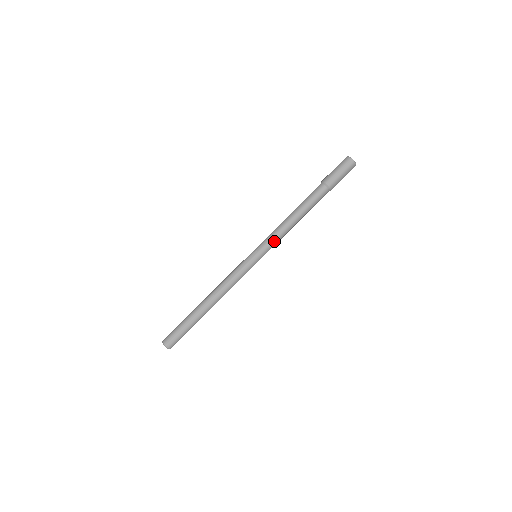
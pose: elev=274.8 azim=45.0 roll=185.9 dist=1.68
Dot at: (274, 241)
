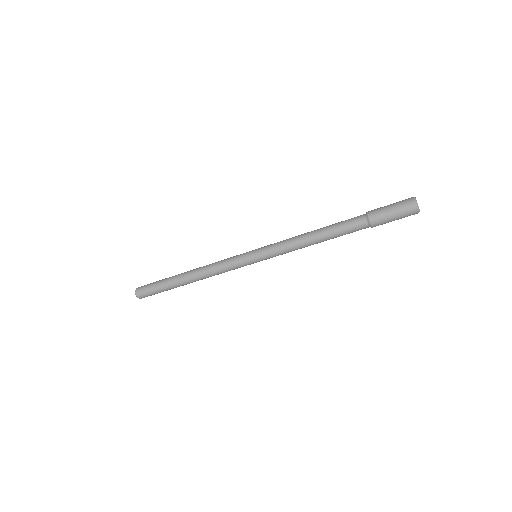
Dot at: (281, 253)
